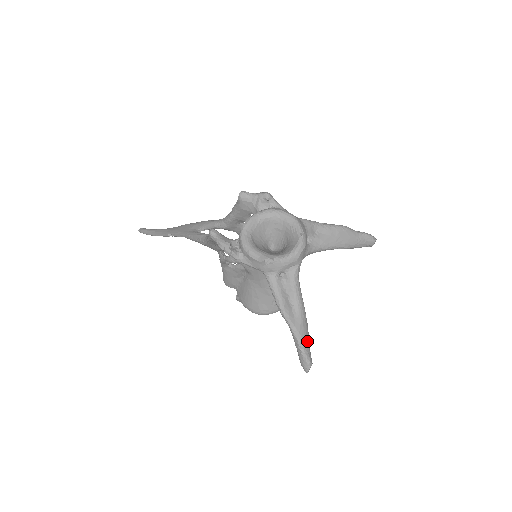
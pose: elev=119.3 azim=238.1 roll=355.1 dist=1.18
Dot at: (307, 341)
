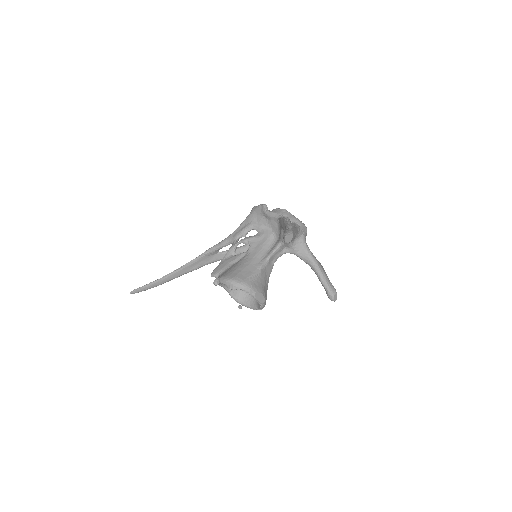
Dot at: (294, 233)
